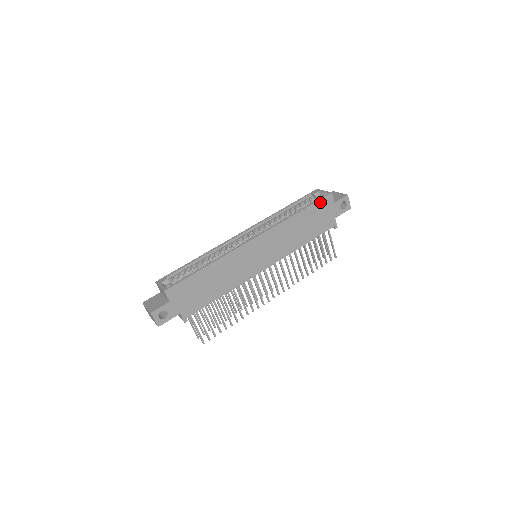
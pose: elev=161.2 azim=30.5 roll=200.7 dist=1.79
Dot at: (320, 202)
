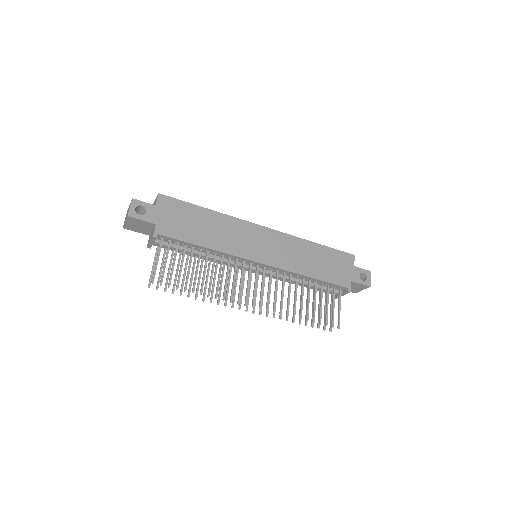
Dot at: (340, 253)
